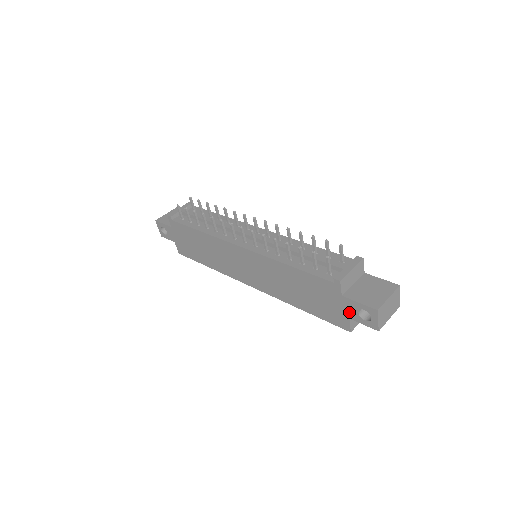
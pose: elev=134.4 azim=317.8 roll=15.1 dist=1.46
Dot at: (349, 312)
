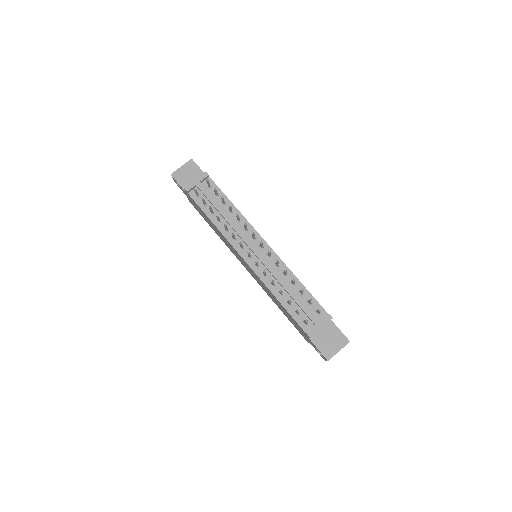
Dot at: (311, 343)
